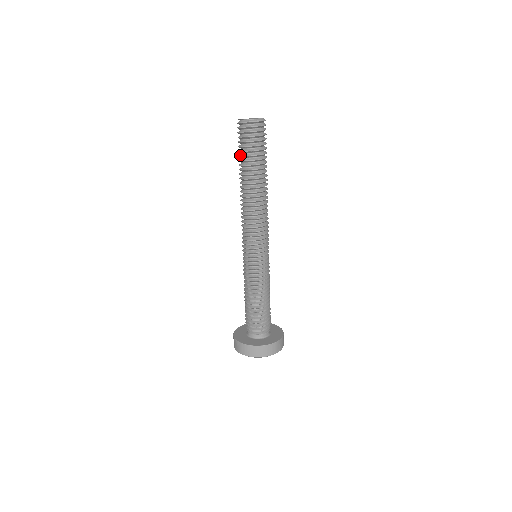
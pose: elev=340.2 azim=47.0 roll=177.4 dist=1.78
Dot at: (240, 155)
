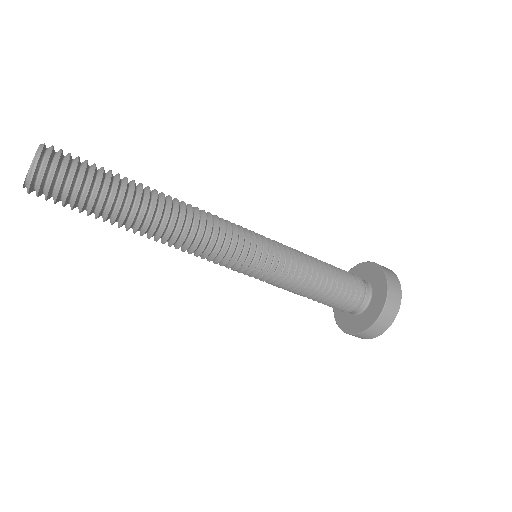
Dot at: occluded
